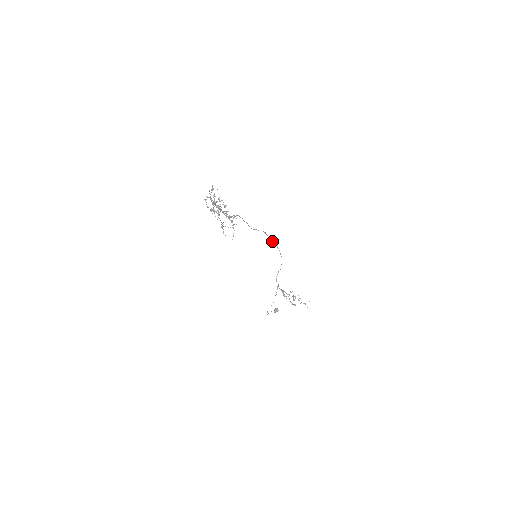
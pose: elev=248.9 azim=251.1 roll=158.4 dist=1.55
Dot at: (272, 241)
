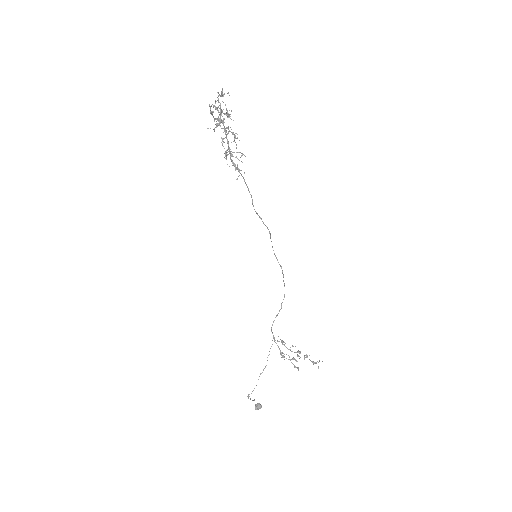
Dot at: (275, 256)
